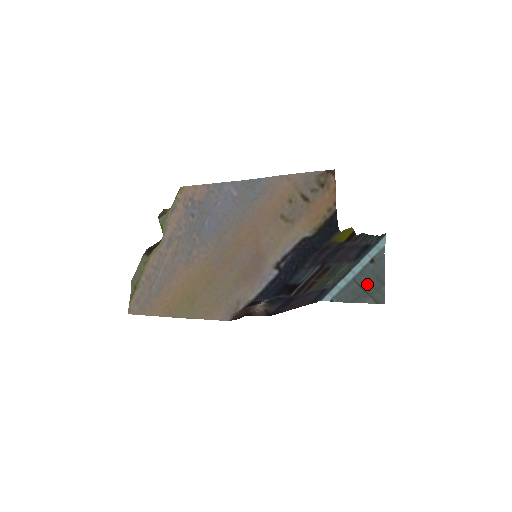
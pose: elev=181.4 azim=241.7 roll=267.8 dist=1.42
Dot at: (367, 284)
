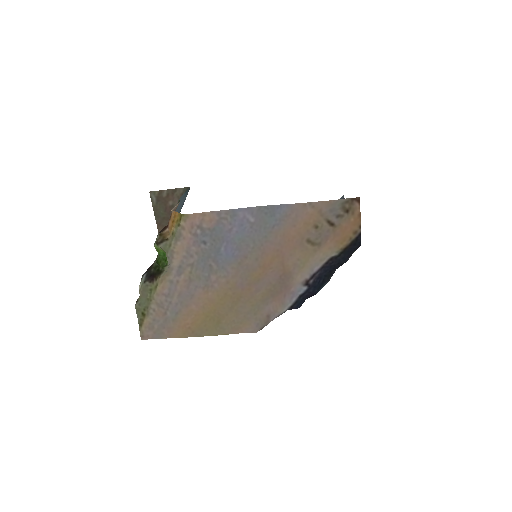
Dot at: occluded
